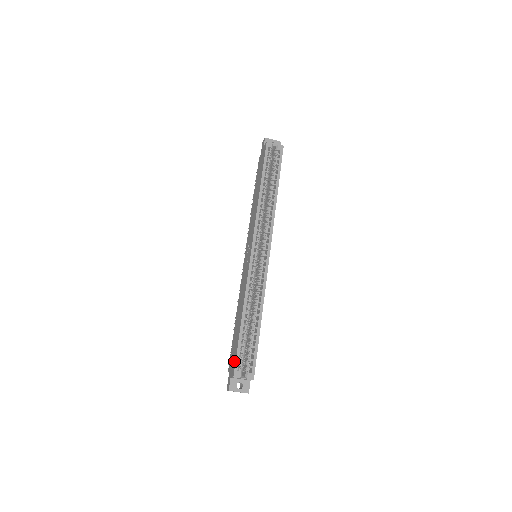
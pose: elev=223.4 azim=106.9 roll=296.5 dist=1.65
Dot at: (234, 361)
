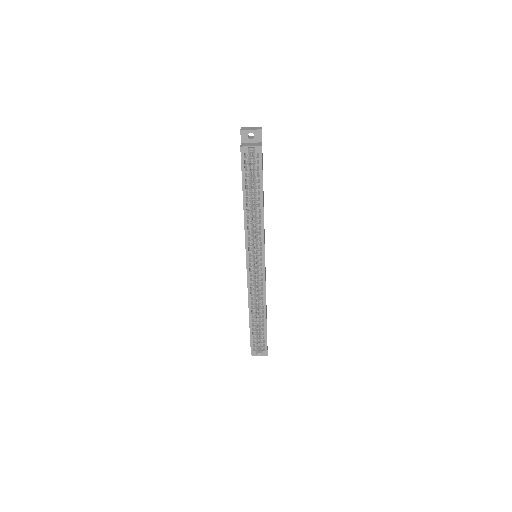
Dot at: occluded
